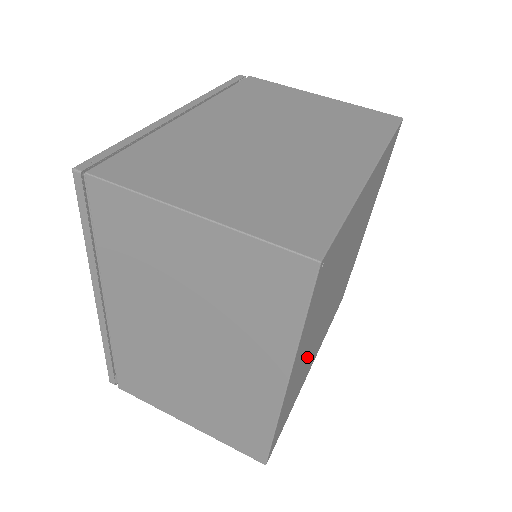
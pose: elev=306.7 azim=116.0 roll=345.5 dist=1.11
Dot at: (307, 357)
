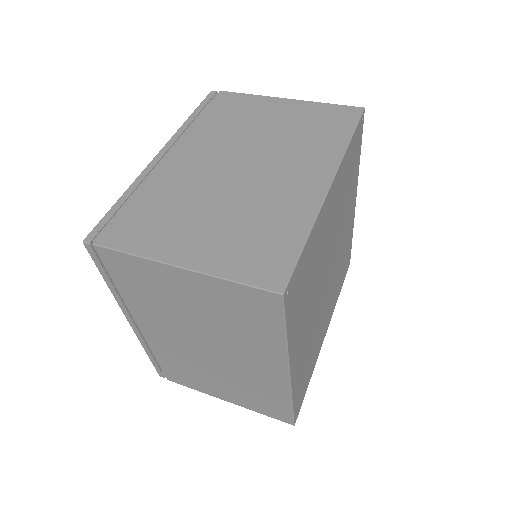
Dot at: (311, 338)
